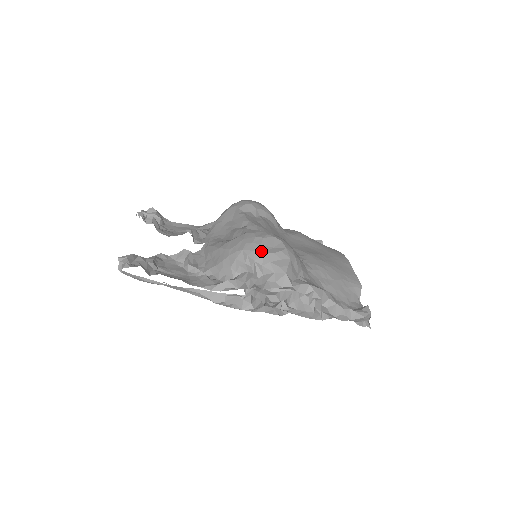
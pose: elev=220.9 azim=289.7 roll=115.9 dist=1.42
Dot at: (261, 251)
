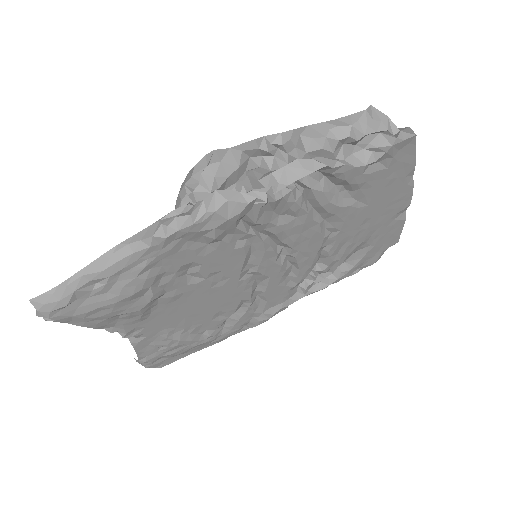
Dot at: (187, 175)
